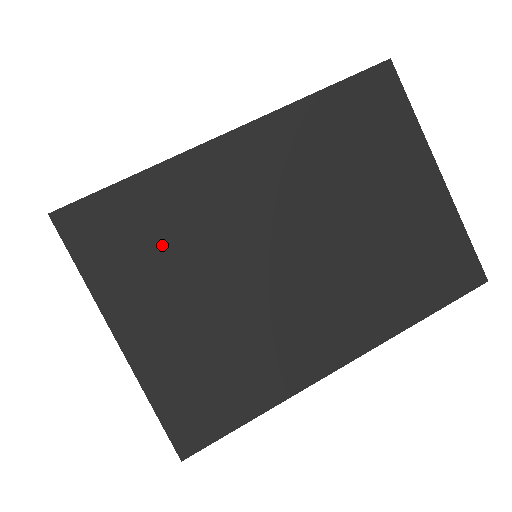
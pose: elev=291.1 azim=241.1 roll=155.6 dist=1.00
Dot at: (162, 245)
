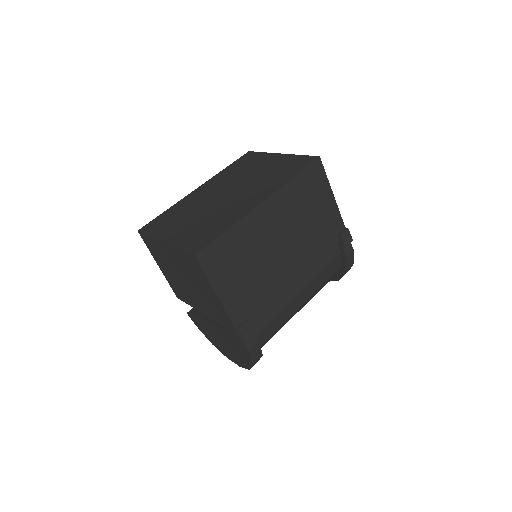
Dot at: (177, 217)
